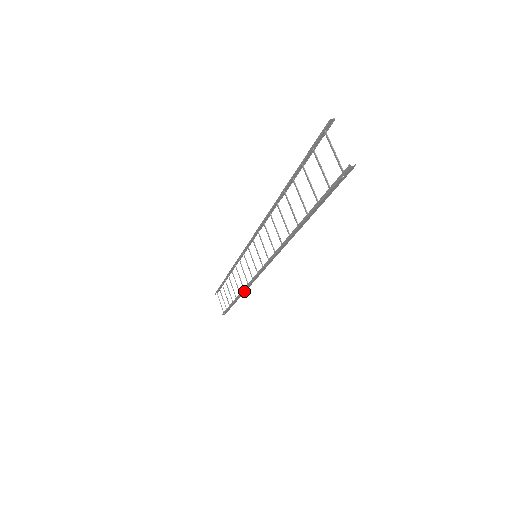
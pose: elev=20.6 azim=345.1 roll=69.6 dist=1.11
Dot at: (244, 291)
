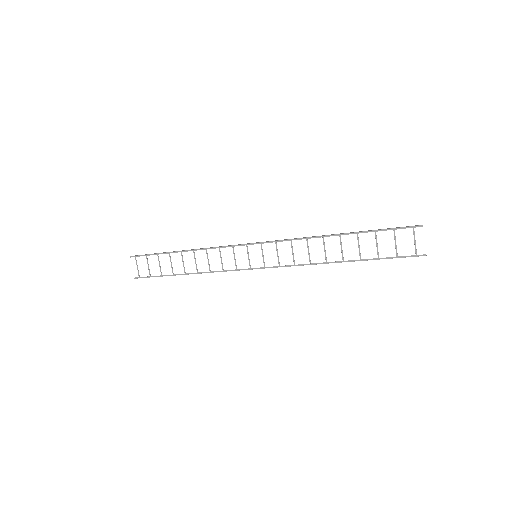
Dot at: (207, 272)
